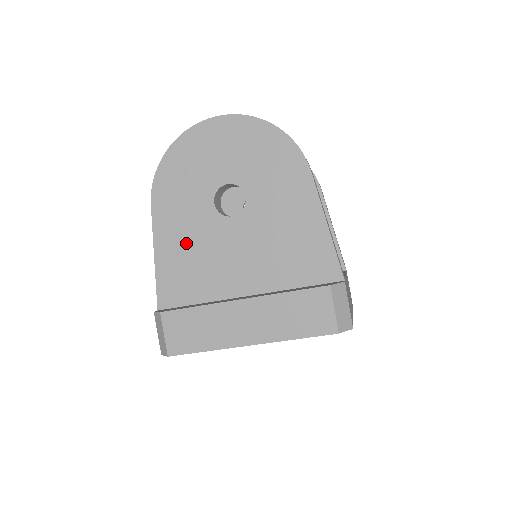
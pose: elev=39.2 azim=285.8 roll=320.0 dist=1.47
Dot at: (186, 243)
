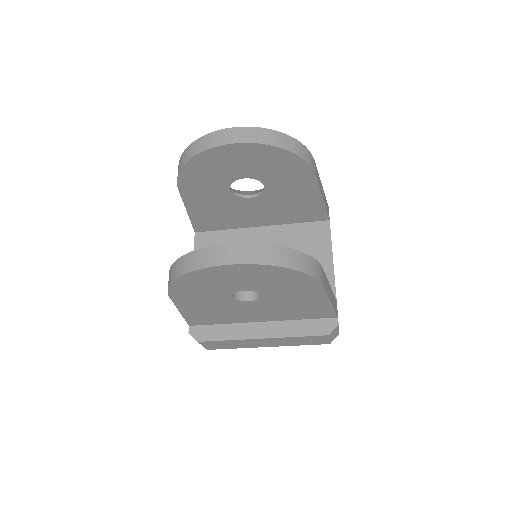
Dot at: (208, 309)
